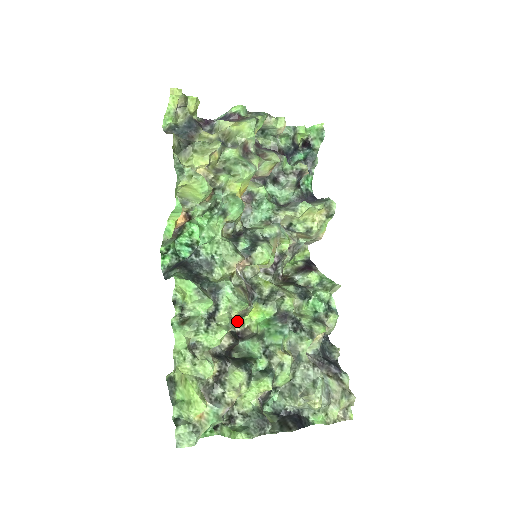
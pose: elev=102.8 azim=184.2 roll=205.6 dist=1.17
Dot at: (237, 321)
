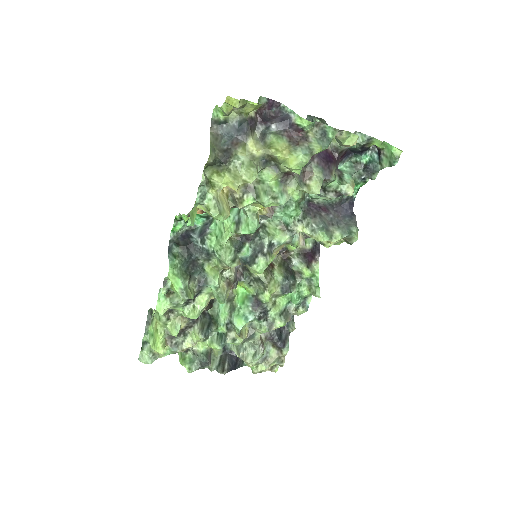
Dot at: occluded
